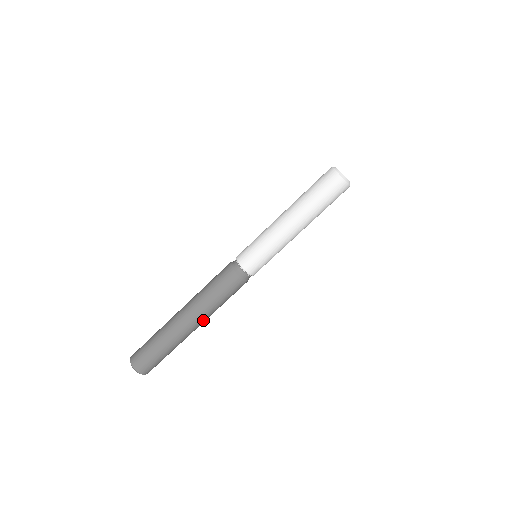
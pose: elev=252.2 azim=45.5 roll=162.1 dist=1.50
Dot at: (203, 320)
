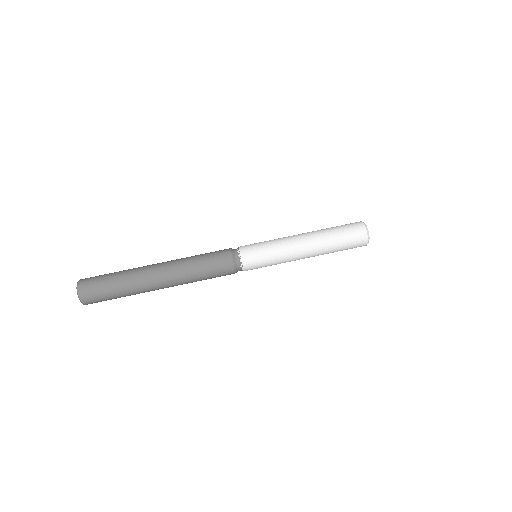
Dot at: (171, 275)
